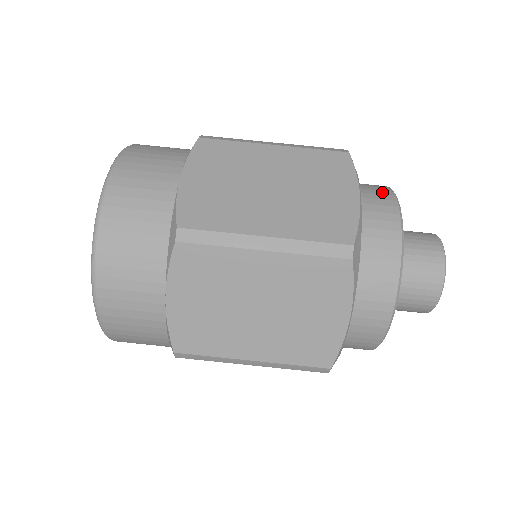
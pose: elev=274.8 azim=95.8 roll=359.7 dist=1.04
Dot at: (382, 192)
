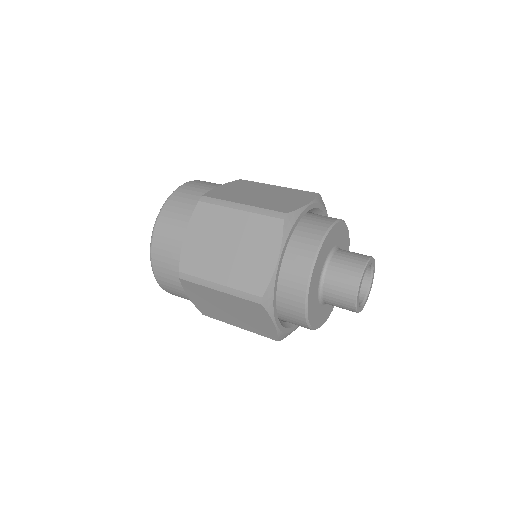
Dot at: occluded
